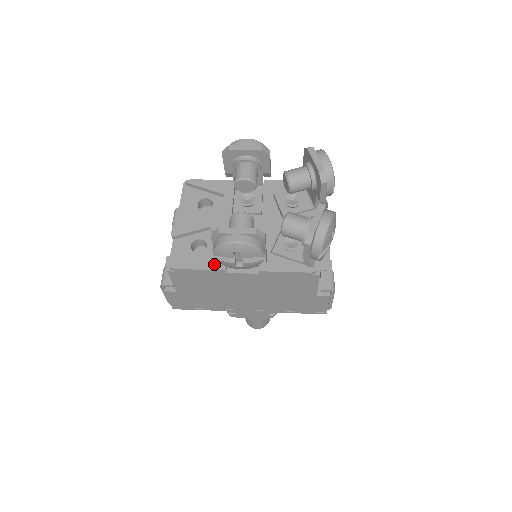
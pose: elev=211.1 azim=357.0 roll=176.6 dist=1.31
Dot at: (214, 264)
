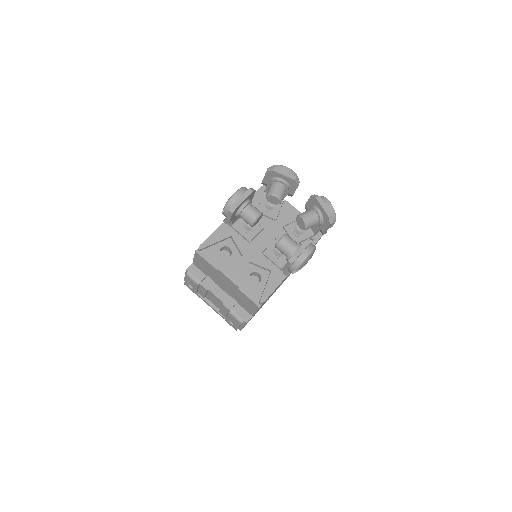
Dot at: (278, 279)
